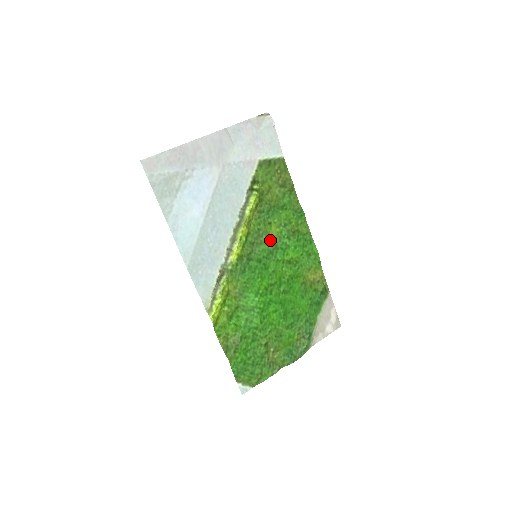
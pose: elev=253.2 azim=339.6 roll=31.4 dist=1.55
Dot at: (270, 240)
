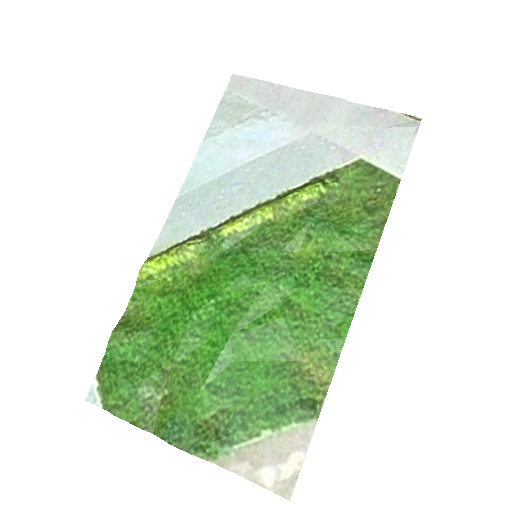
Dot at: (292, 256)
